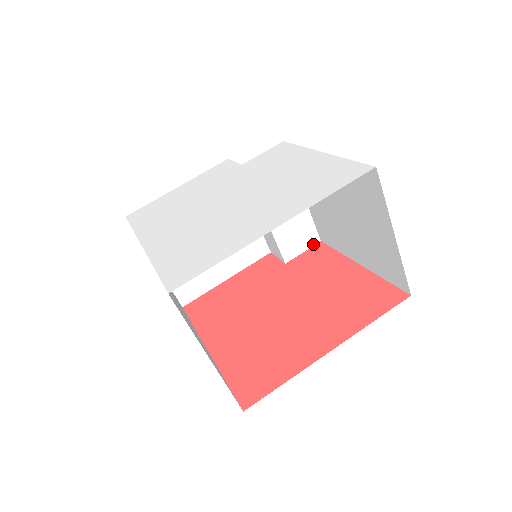
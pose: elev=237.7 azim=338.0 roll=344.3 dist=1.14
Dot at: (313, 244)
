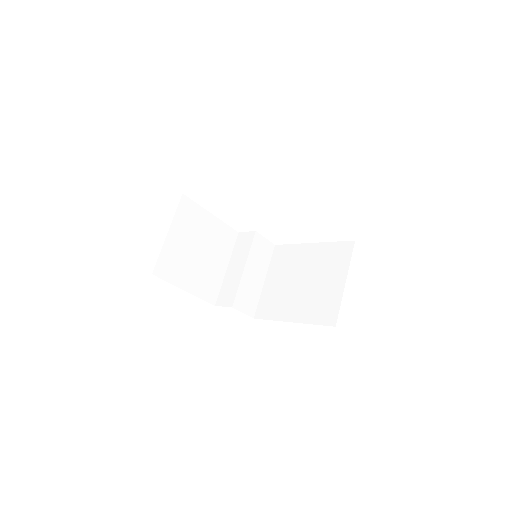
Dot at: (250, 315)
